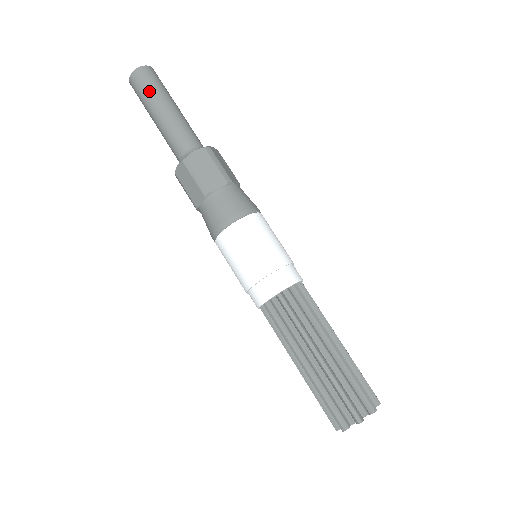
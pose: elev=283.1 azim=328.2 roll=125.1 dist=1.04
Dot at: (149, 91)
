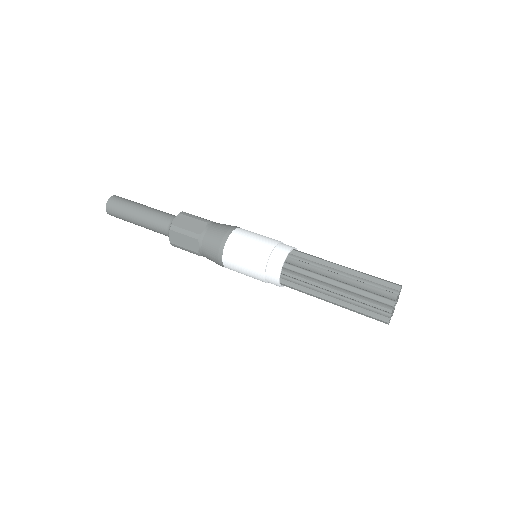
Dot at: (130, 201)
